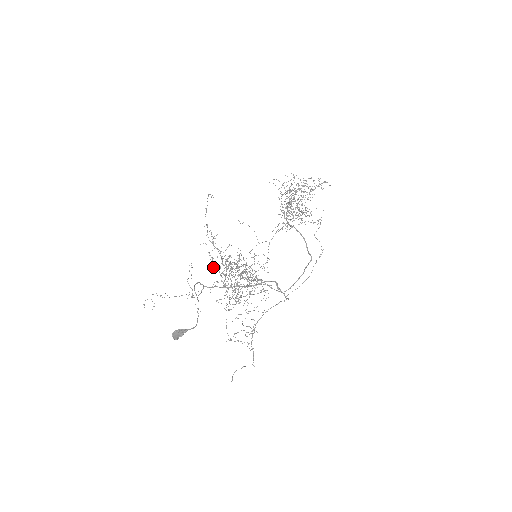
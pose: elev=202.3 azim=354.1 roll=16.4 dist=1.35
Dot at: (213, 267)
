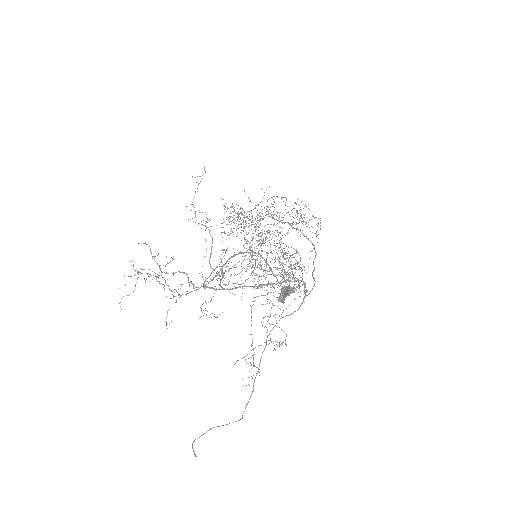
Dot at: occluded
